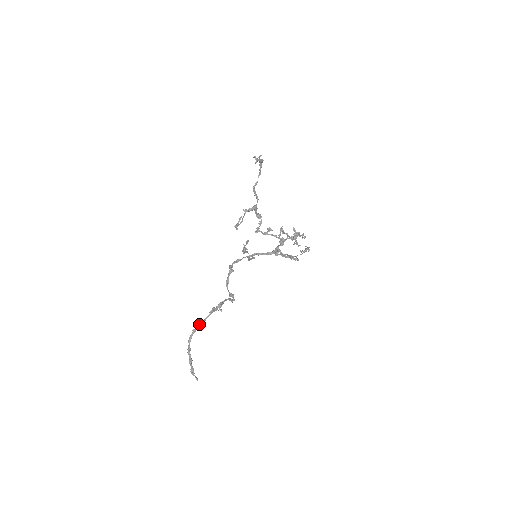
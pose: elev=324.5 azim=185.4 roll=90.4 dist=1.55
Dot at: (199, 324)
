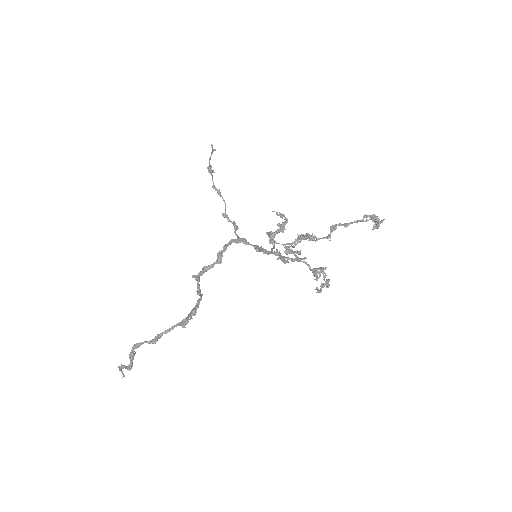
Dot at: (161, 334)
